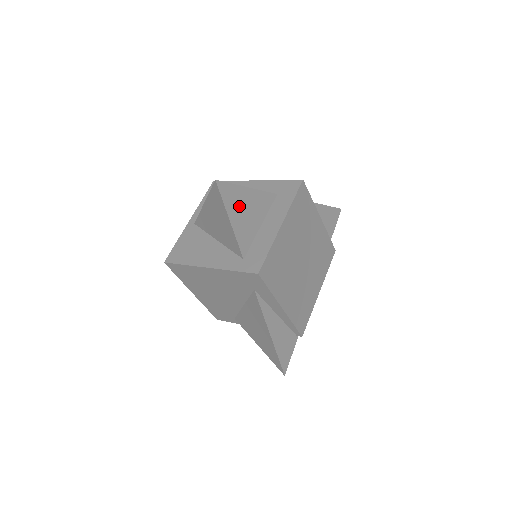
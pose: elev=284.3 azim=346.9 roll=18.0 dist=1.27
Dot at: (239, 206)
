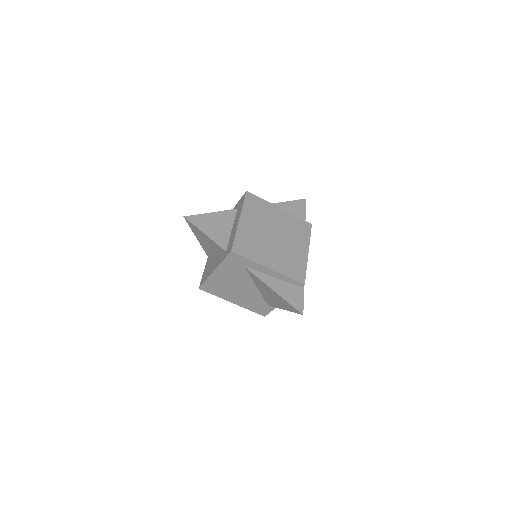
Dot at: (208, 224)
